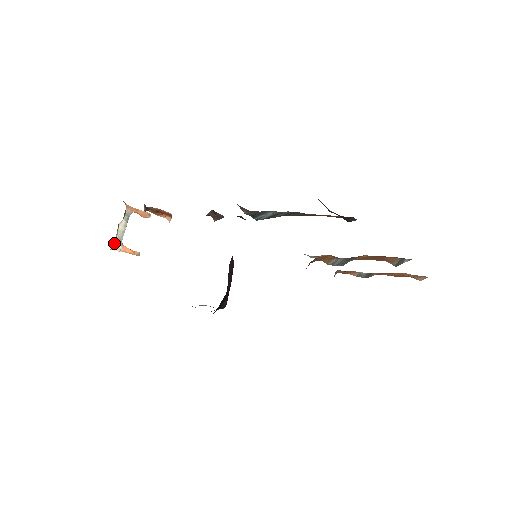
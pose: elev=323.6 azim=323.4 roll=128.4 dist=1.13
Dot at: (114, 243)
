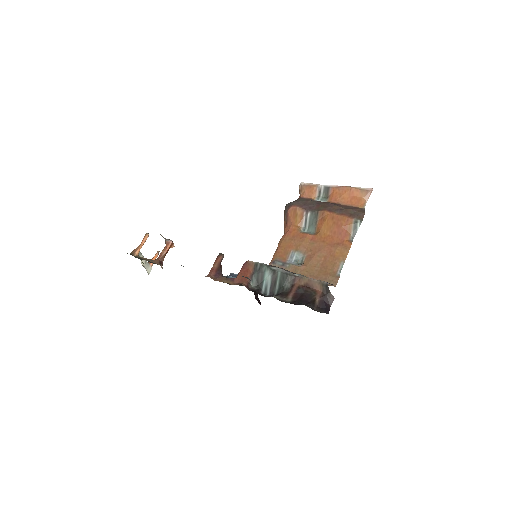
Dot at: (147, 271)
